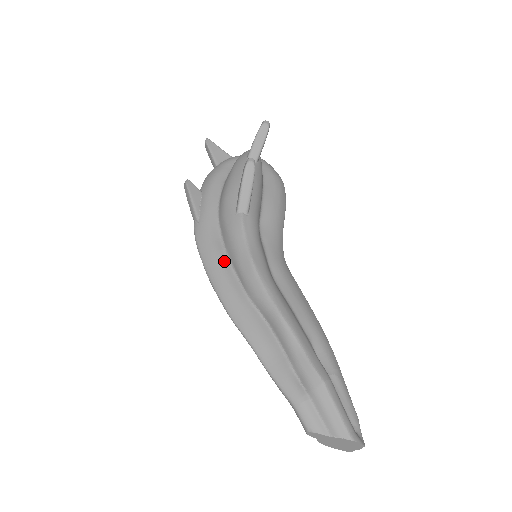
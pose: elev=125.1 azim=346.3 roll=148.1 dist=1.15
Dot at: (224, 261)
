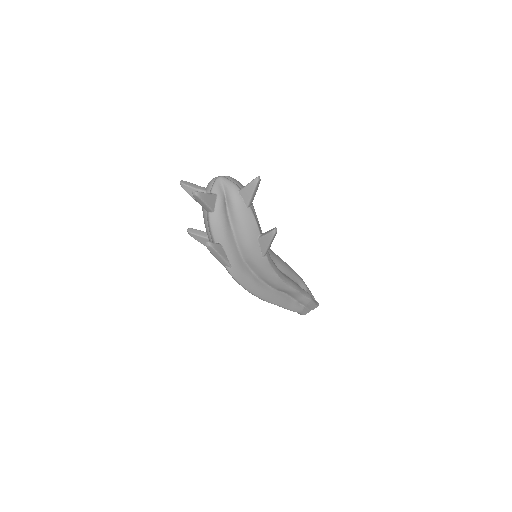
Dot at: (257, 280)
